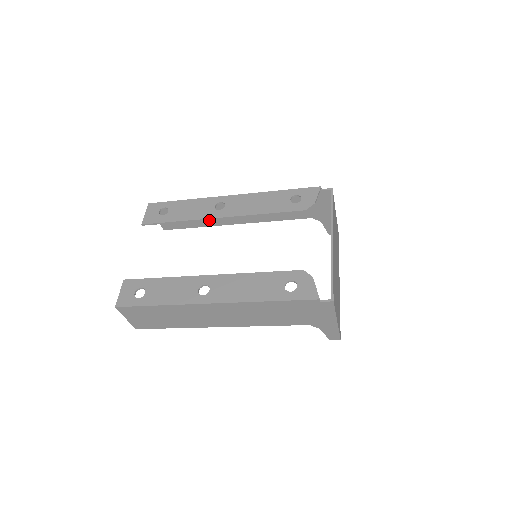
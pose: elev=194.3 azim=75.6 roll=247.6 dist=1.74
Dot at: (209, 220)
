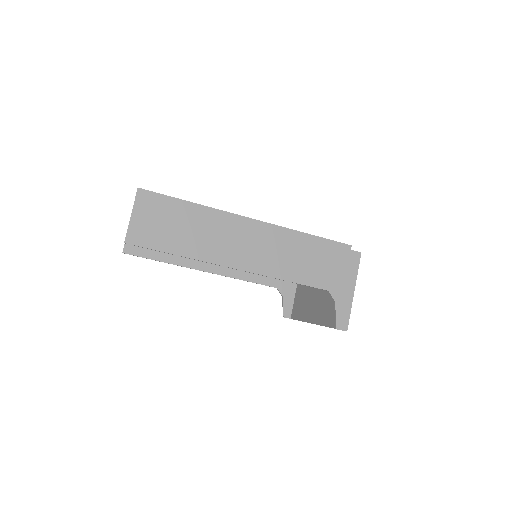
Dot at: occluded
